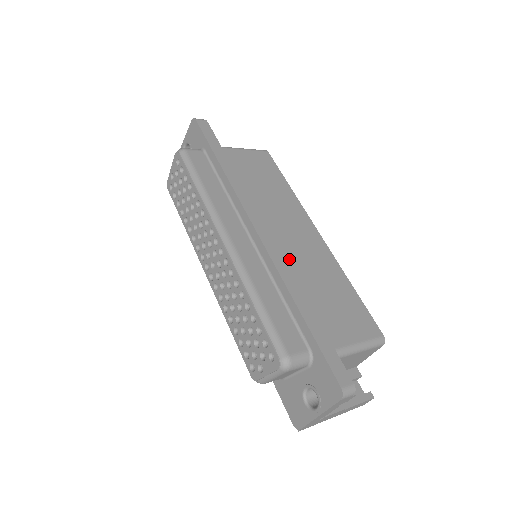
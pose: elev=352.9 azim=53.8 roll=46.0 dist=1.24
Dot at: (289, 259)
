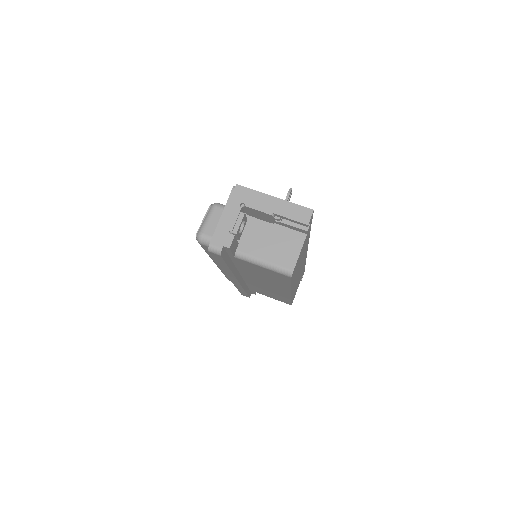
Dot at: (253, 283)
